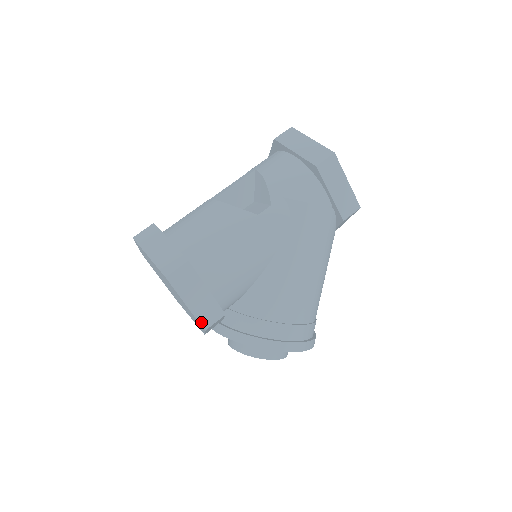
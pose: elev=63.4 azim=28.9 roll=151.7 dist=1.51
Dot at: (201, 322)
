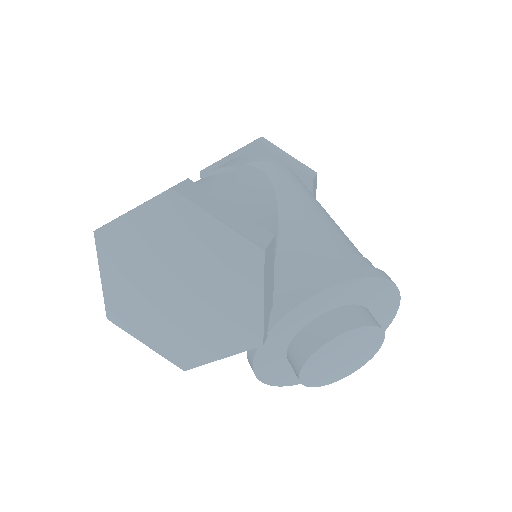
Dot at: (251, 240)
